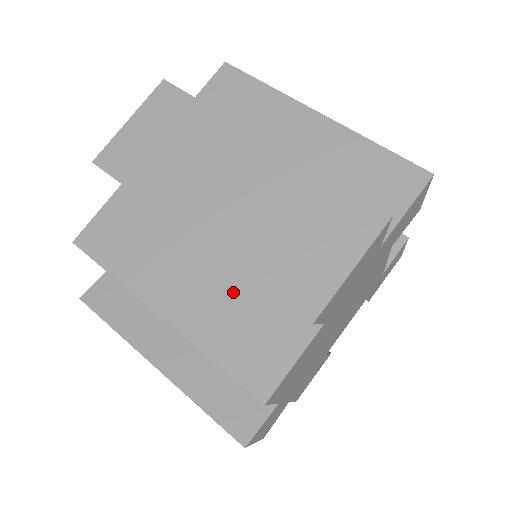
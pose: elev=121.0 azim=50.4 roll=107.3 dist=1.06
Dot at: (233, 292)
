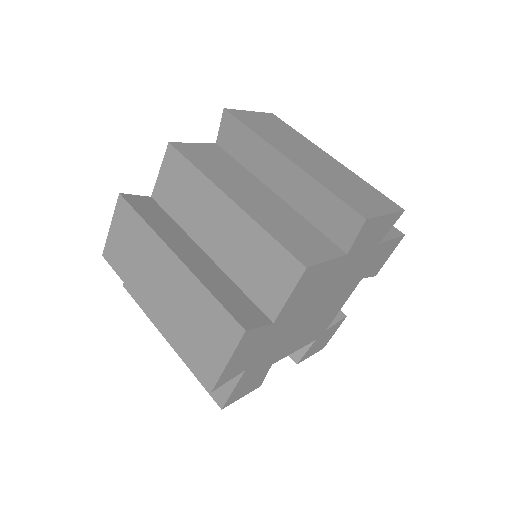
Dot at: (286, 215)
